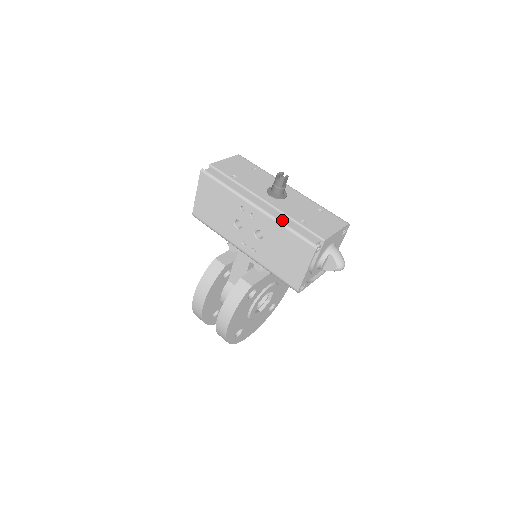
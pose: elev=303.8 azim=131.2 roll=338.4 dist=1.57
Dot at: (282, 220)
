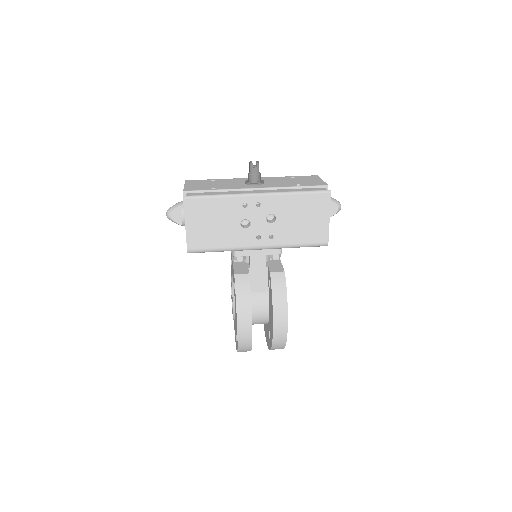
Dot at: (287, 191)
